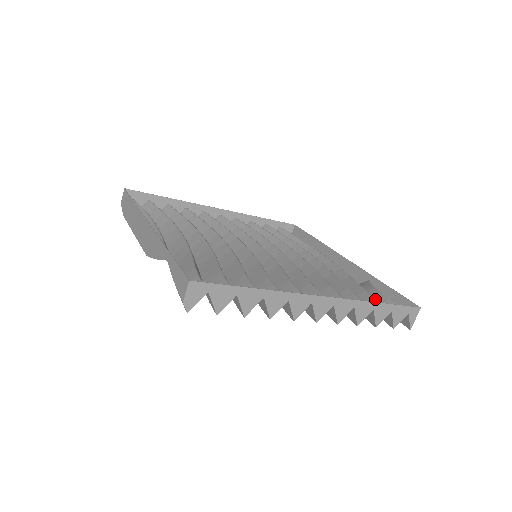
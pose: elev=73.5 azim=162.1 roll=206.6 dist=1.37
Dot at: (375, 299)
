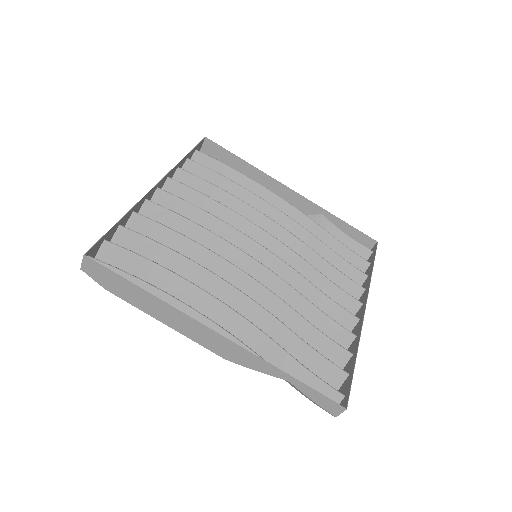
Dot at: (353, 252)
